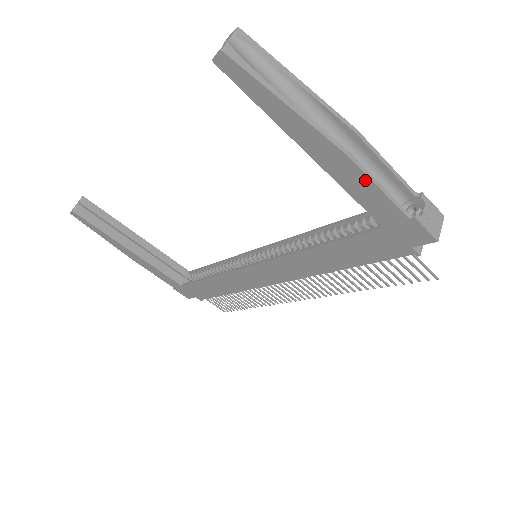
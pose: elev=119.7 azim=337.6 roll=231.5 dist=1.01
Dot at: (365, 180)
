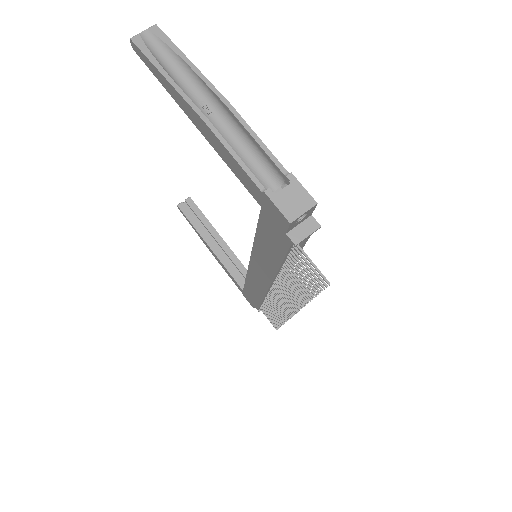
Dot at: (224, 148)
